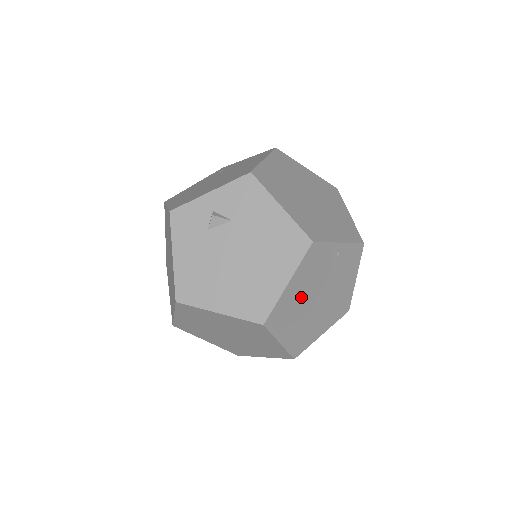
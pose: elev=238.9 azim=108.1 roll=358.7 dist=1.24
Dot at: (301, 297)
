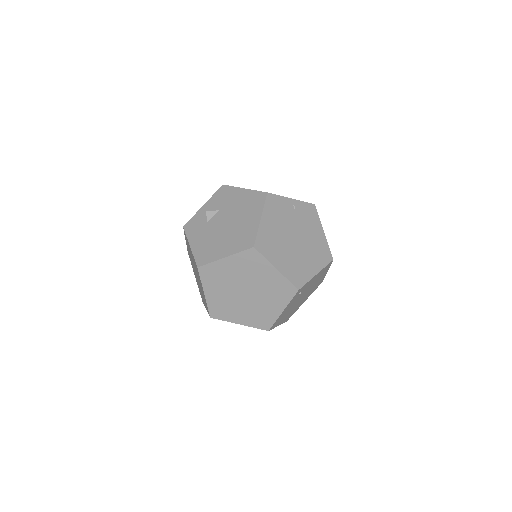
Dot at: (278, 233)
